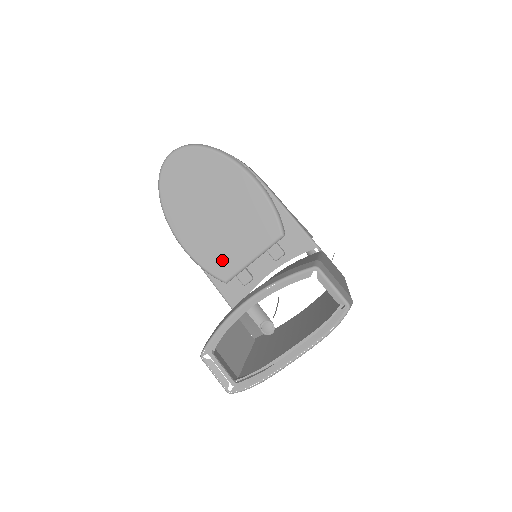
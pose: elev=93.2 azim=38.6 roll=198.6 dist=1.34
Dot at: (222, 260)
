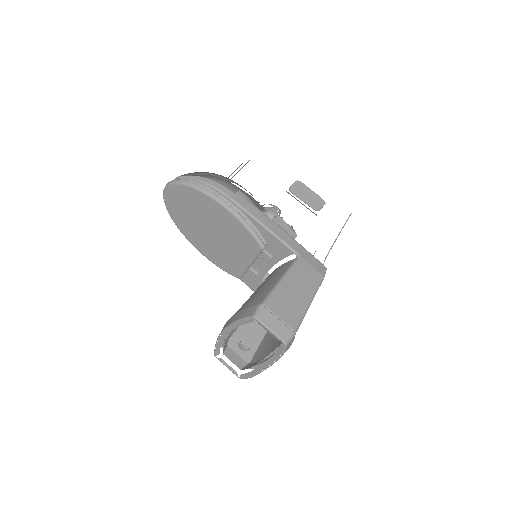
Dot at: (230, 264)
